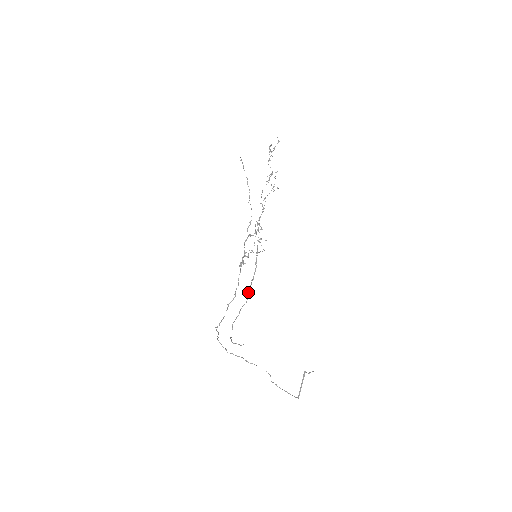
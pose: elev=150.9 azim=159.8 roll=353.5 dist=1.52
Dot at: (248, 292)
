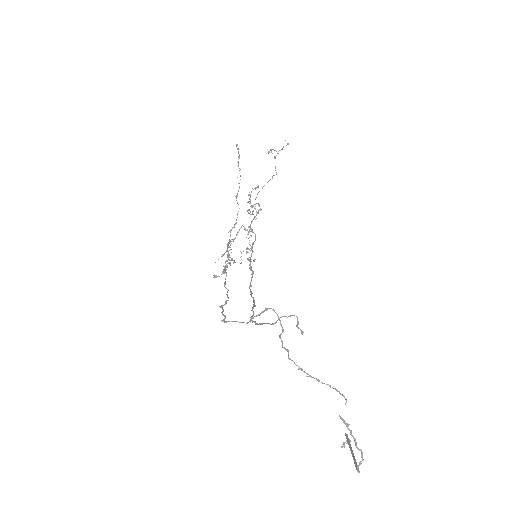
Dot at: (251, 296)
